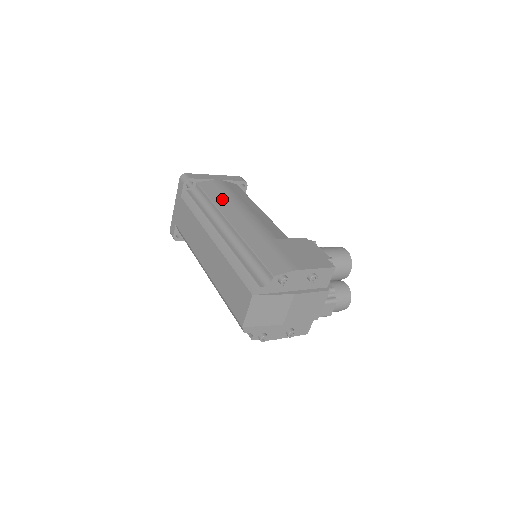
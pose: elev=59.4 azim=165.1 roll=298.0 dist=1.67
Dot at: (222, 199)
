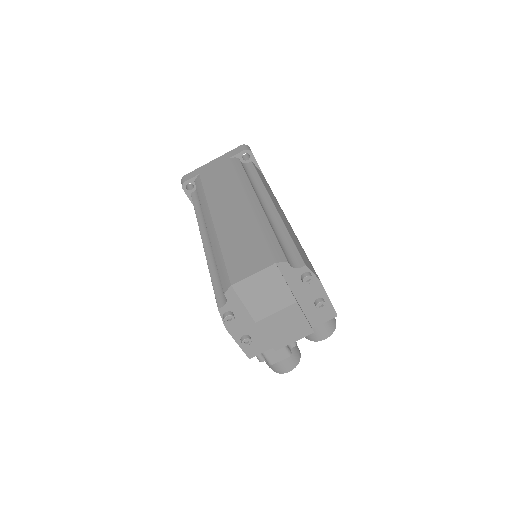
Dot at: occluded
